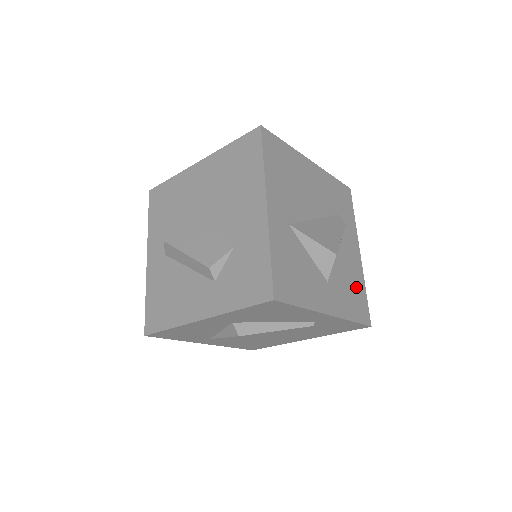
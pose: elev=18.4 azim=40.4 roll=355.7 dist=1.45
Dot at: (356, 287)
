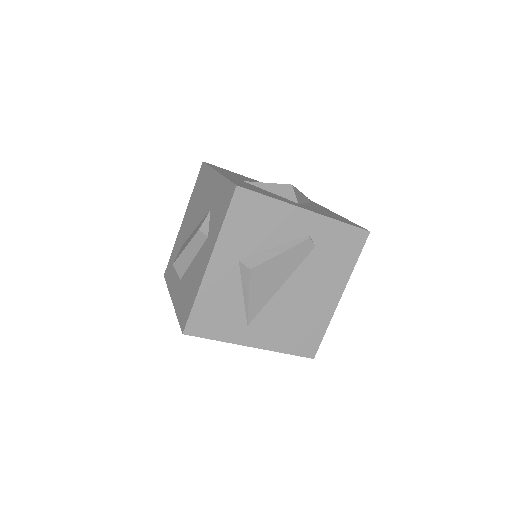
Dot at: (338, 217)
